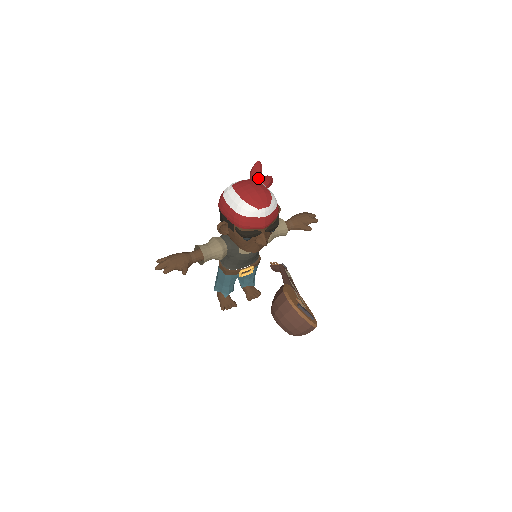
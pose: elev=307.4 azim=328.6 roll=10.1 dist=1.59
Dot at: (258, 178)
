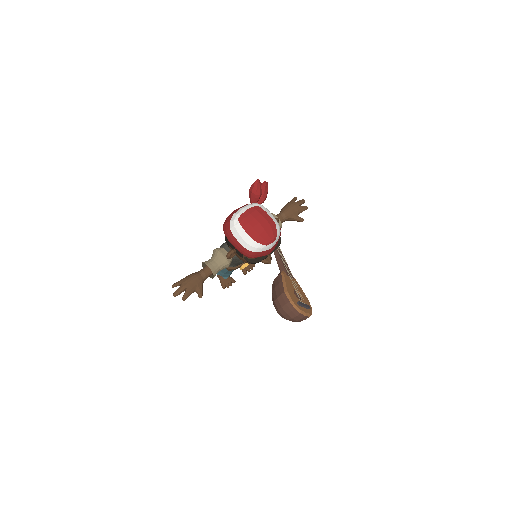
Dot at: (258, 198)
